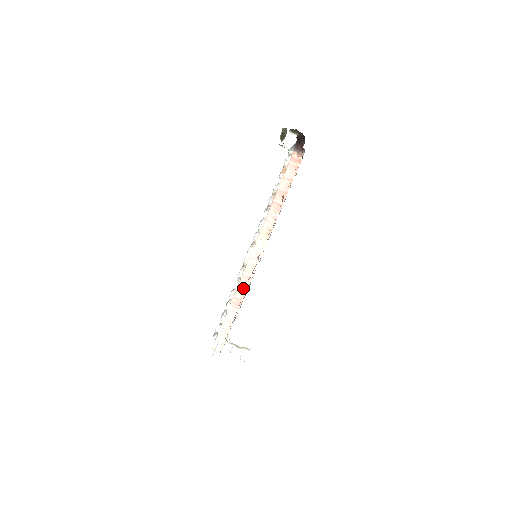
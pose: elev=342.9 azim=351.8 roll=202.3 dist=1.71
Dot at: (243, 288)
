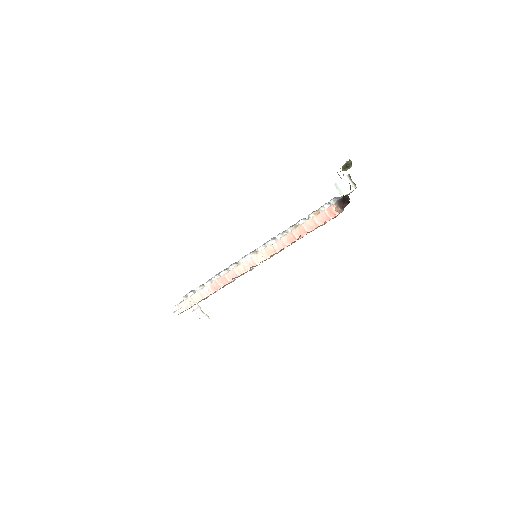
Dot at: (227, 279)
